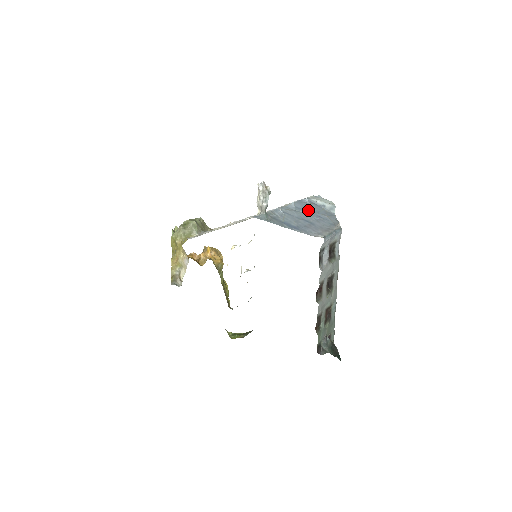
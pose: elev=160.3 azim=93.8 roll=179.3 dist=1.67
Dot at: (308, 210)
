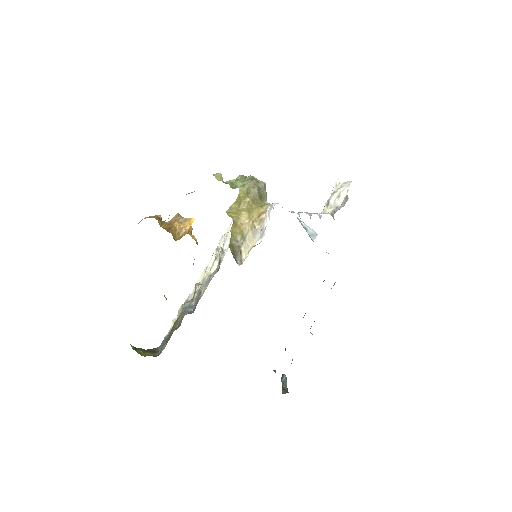
Dot at: occluded
